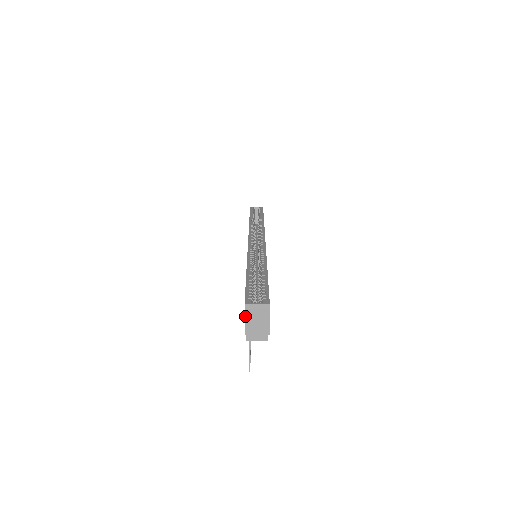
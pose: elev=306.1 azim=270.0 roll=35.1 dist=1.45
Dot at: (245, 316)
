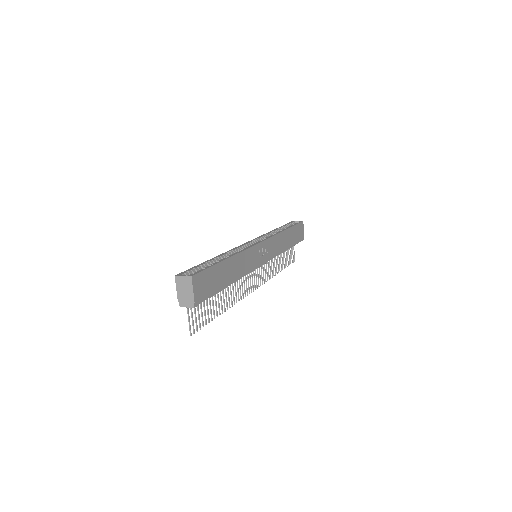
Dot at: (176, 286)
